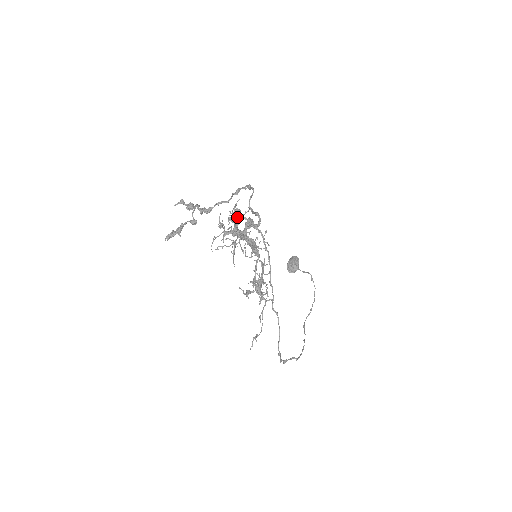
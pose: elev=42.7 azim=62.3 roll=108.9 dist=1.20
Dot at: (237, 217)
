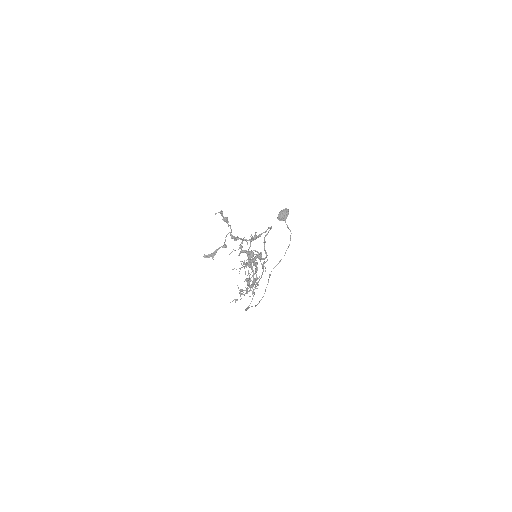
Dot at: (253, 253)
